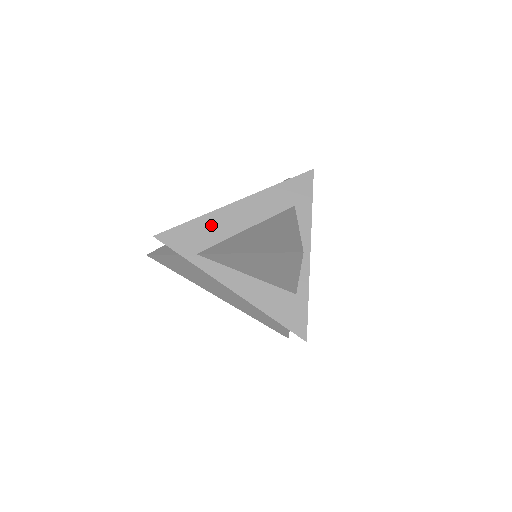
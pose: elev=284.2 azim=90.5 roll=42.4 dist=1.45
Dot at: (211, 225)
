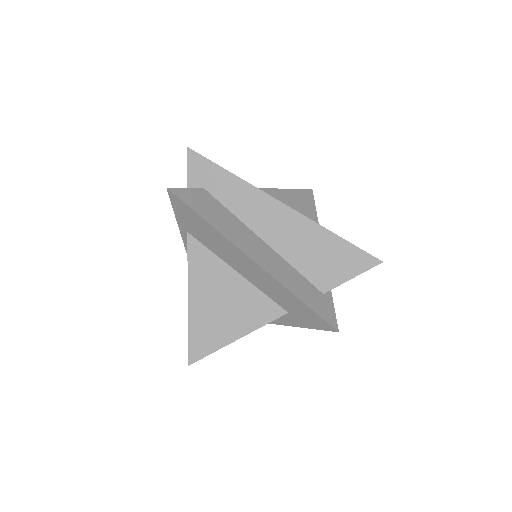
Dot at: (216, 240)
